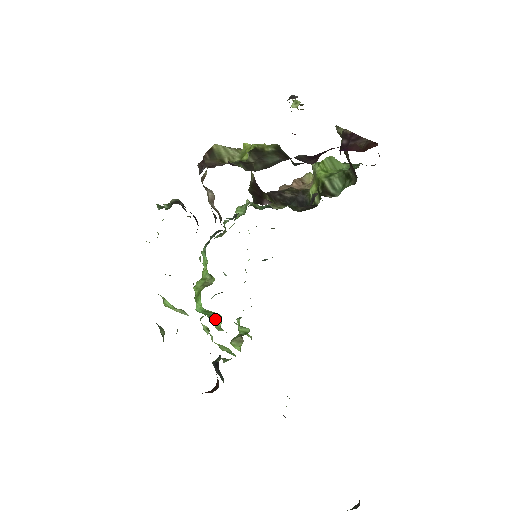
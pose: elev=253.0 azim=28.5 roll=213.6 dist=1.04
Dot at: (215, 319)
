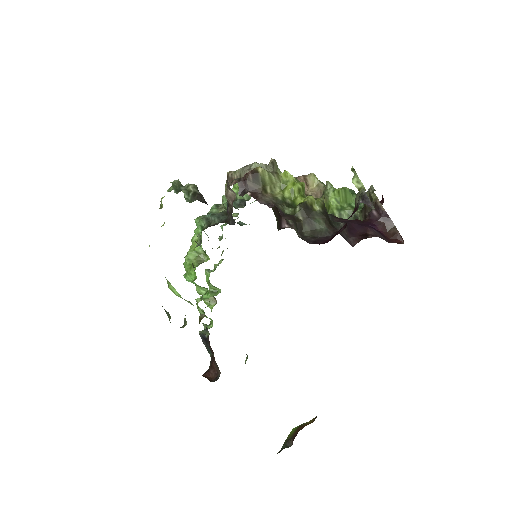
Dot at: (199, 287)
